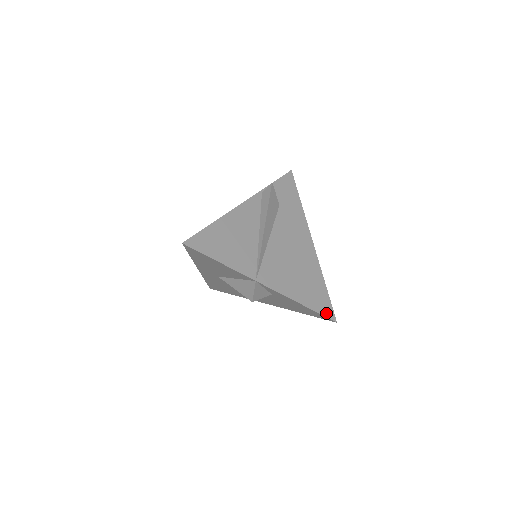
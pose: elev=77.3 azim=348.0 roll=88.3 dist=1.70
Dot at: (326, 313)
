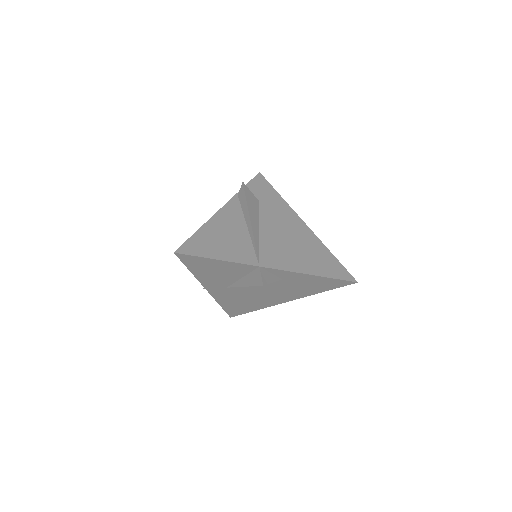
Dot at: (343, 277)
